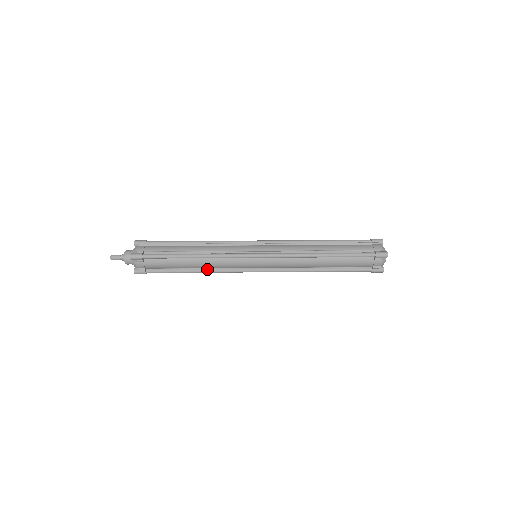
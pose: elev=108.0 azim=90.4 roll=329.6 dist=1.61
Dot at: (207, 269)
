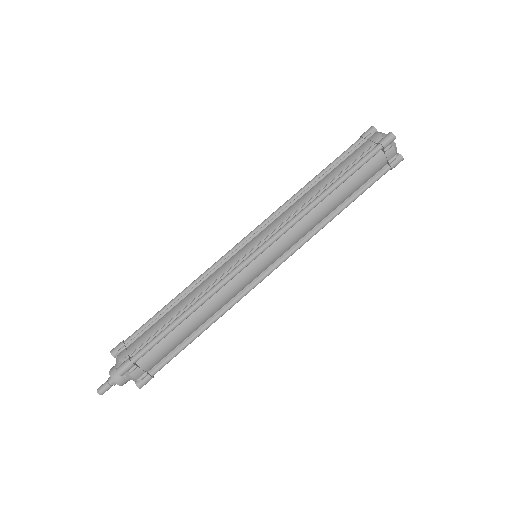
Dot at: (215, 315)
